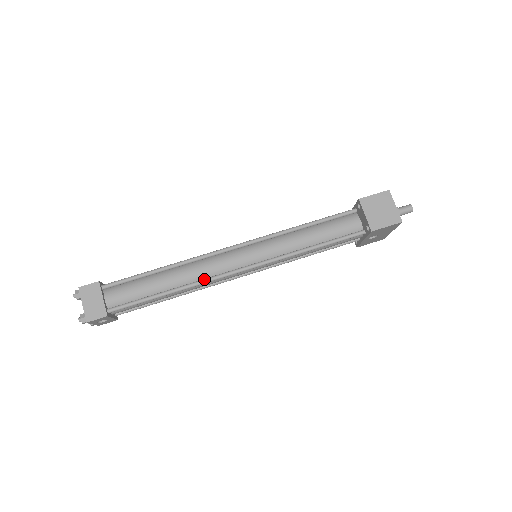
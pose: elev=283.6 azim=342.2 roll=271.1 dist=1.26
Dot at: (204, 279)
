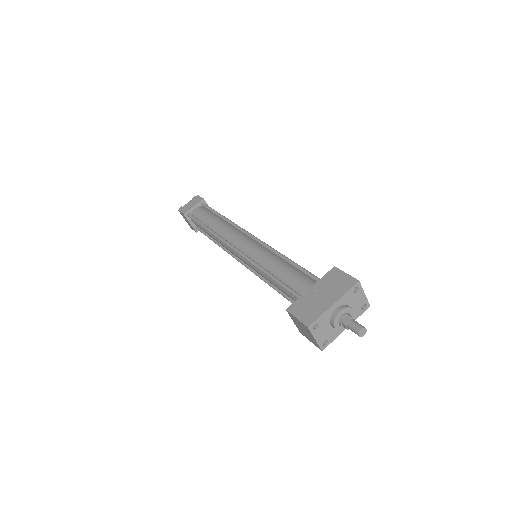
Dot at: (227, 252)
